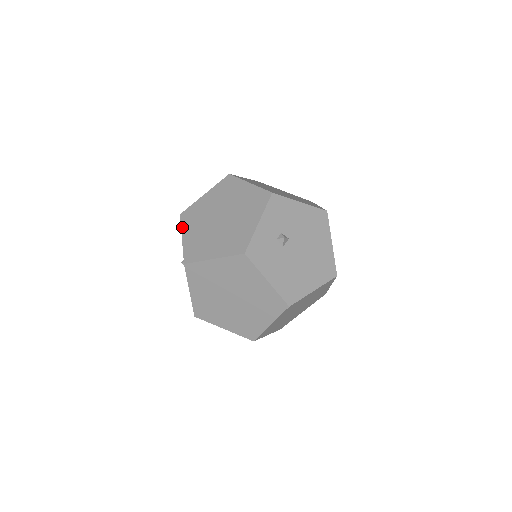
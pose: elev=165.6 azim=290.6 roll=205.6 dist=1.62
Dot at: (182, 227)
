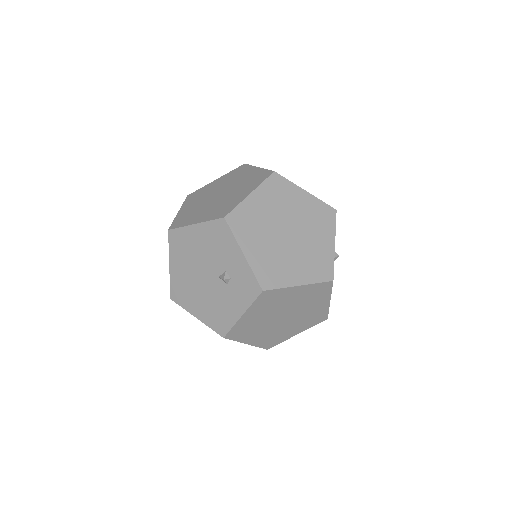
Dot at: (237, 238)
